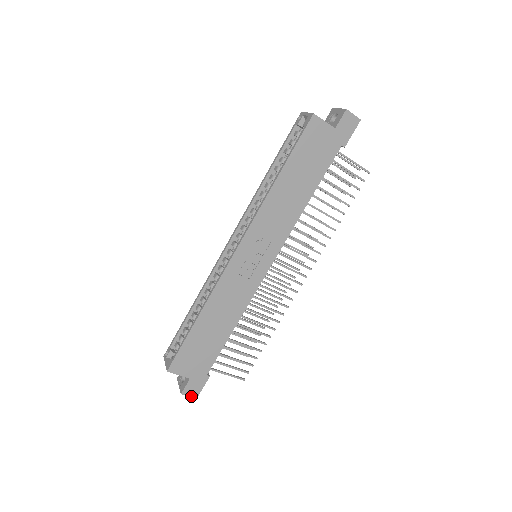
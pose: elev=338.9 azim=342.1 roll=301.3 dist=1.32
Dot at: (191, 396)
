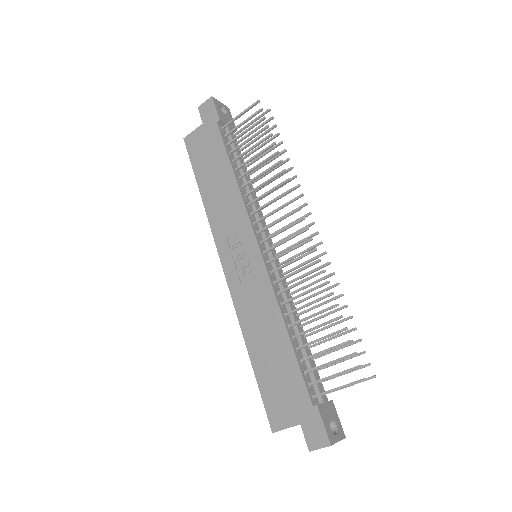
Dot at: (322, 447)
